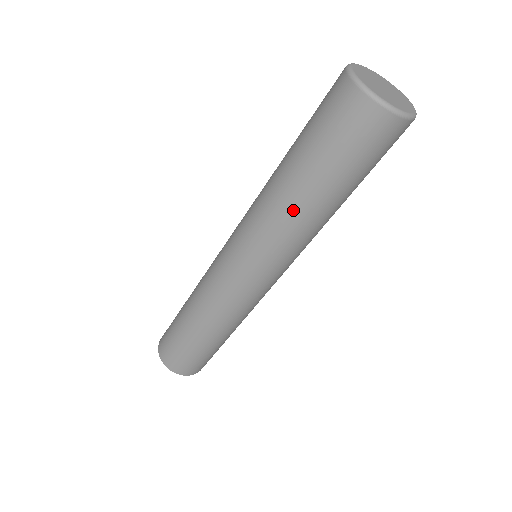
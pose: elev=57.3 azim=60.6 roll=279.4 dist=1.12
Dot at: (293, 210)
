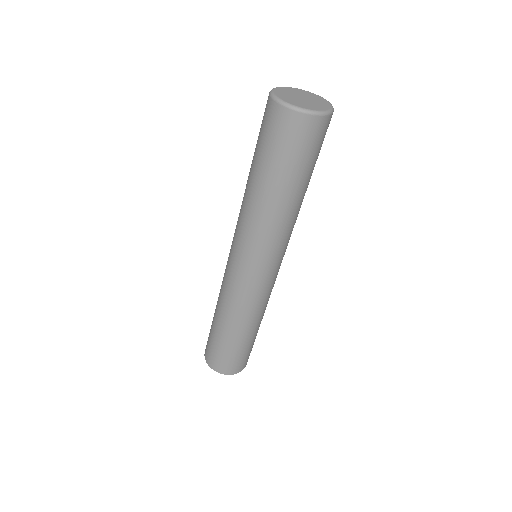
Dot at: (254, 203)
